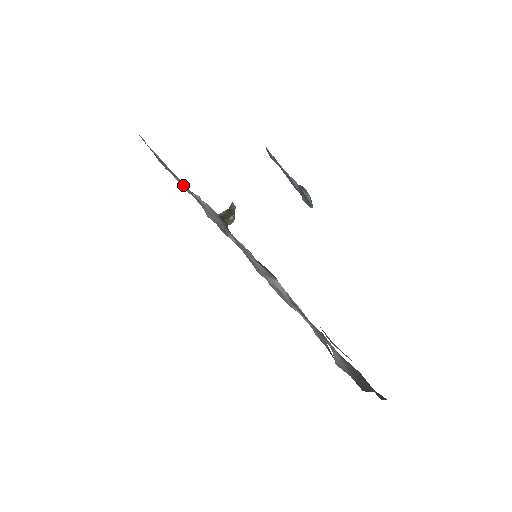
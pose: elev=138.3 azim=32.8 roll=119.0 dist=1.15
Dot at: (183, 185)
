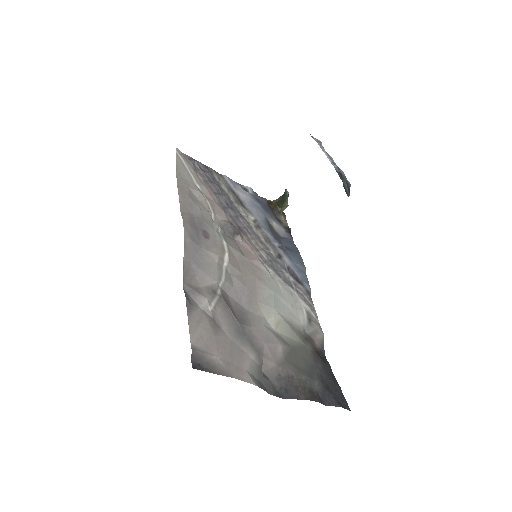
Dot at: (197, 194)
